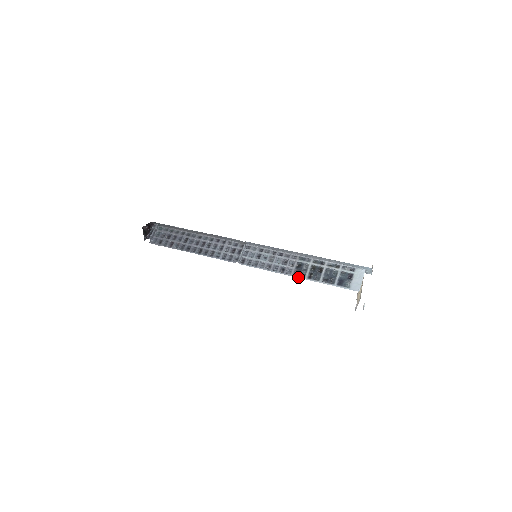
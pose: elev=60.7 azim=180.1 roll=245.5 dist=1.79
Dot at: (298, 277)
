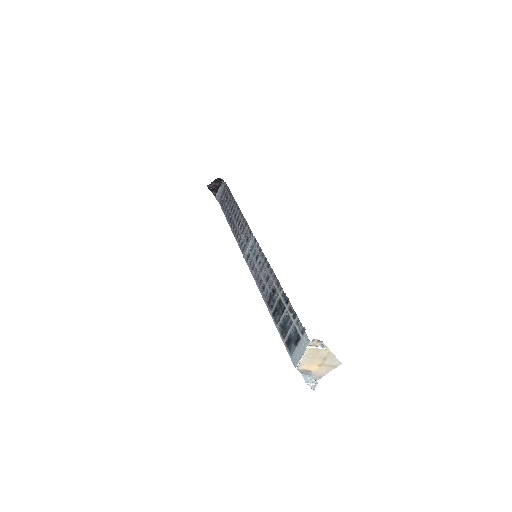
Dot at: (267, 307)
